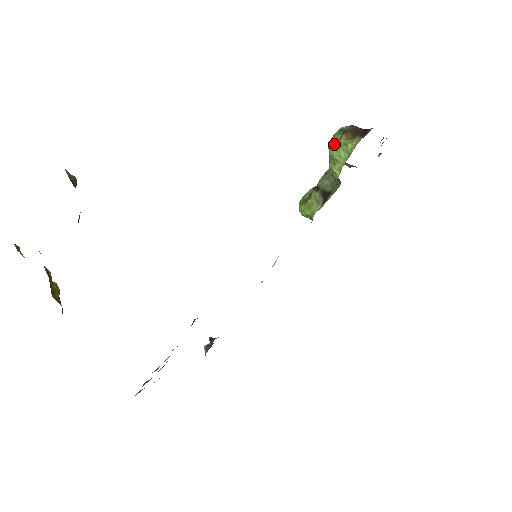
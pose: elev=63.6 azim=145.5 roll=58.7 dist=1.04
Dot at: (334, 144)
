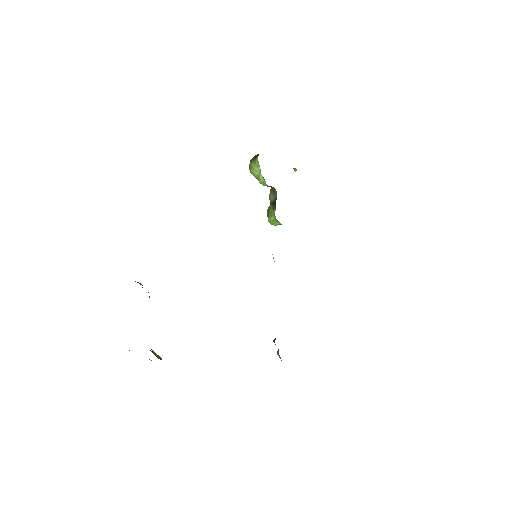
Dot at: (250, 168)
